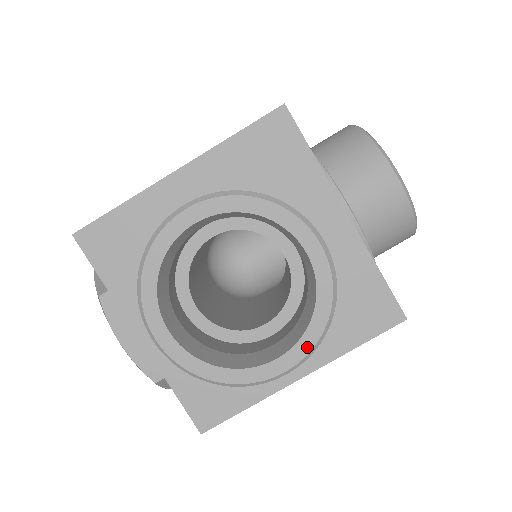
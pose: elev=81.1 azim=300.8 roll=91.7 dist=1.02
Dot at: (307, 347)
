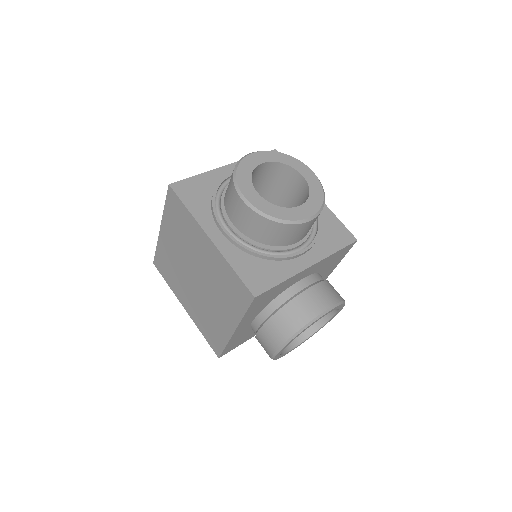
Dot at: (342, 308)
